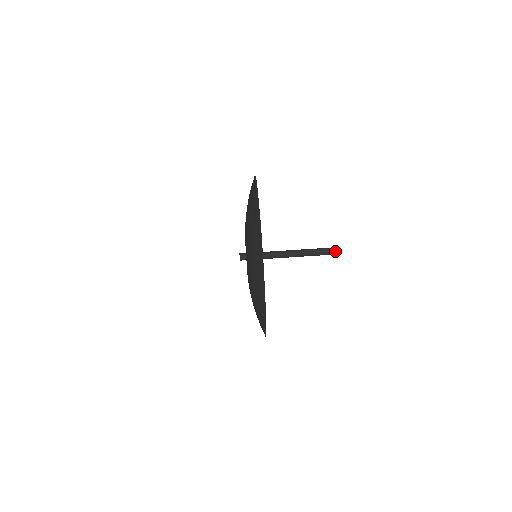
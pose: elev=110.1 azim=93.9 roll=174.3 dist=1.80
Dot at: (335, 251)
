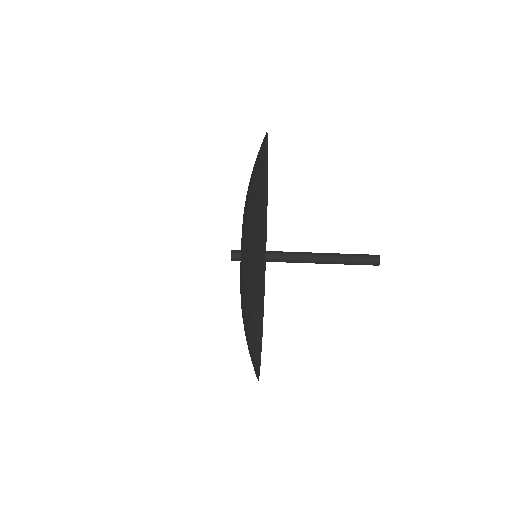
Dot at: (376, 259)
